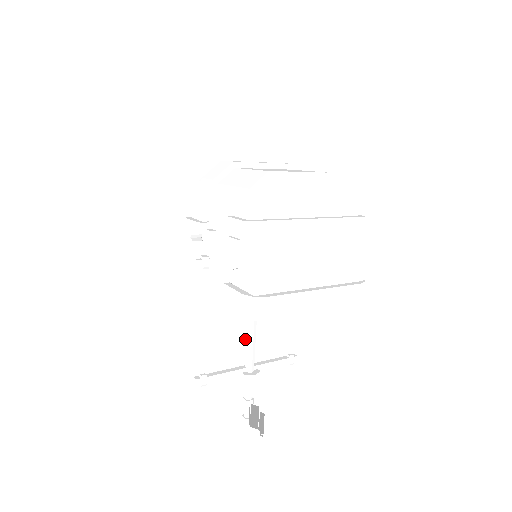
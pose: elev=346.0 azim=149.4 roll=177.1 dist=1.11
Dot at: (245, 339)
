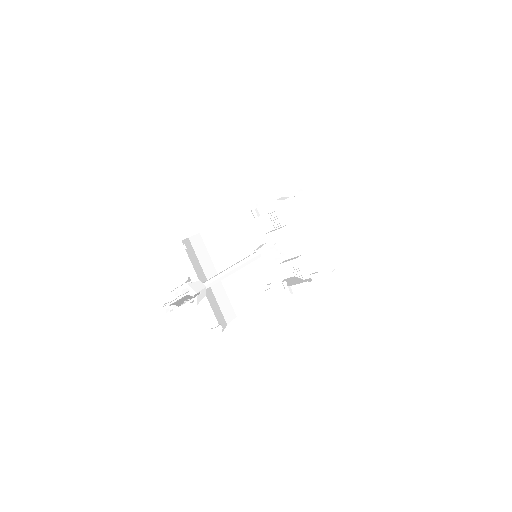
Dot at: occluded
